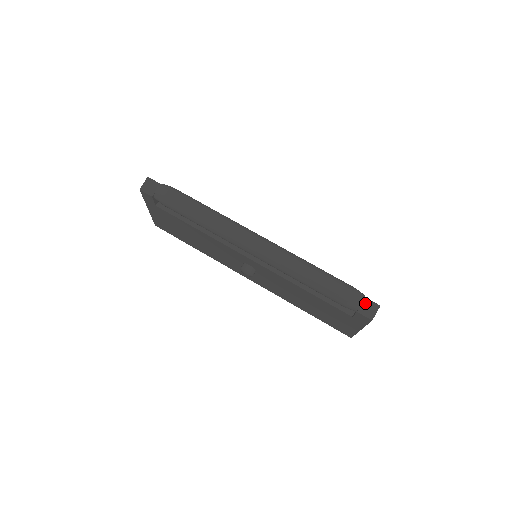
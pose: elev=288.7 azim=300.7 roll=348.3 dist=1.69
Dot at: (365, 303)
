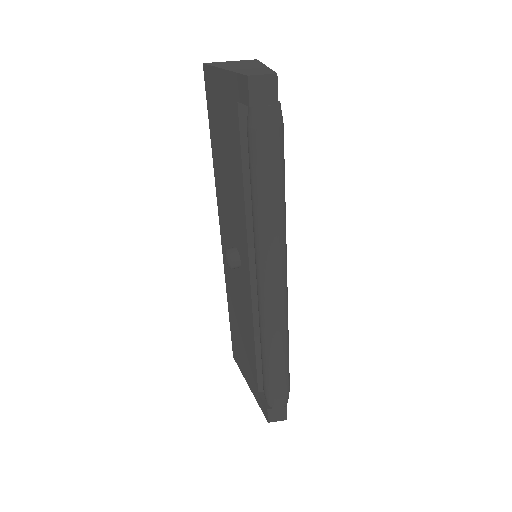
Dot at: (281, 409)
